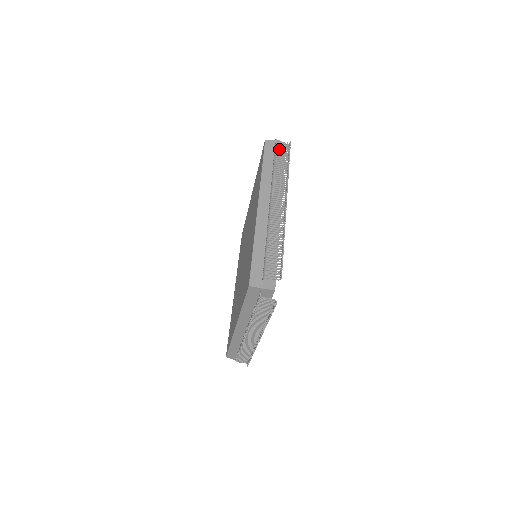
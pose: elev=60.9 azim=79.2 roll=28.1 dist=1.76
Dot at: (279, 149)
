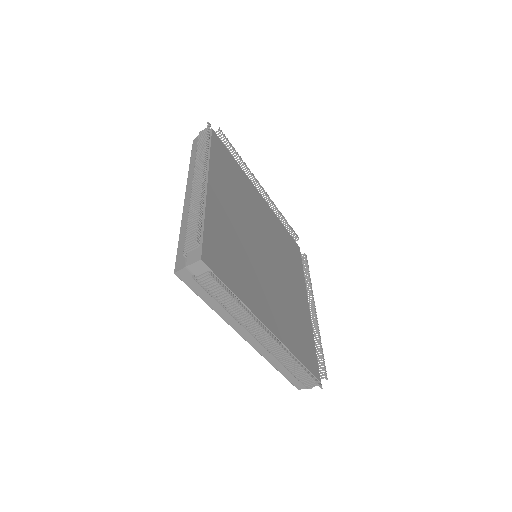
Dot at: (200, 136)
